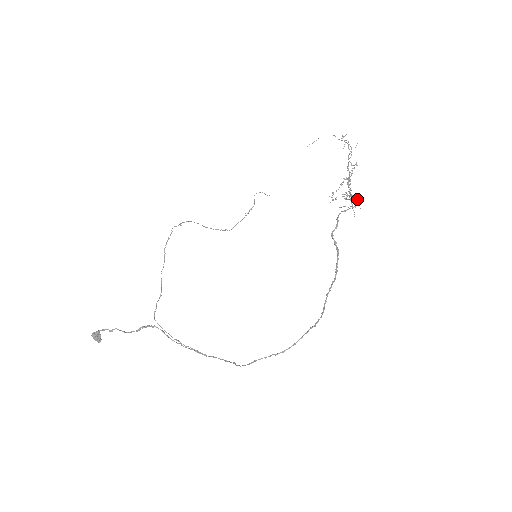
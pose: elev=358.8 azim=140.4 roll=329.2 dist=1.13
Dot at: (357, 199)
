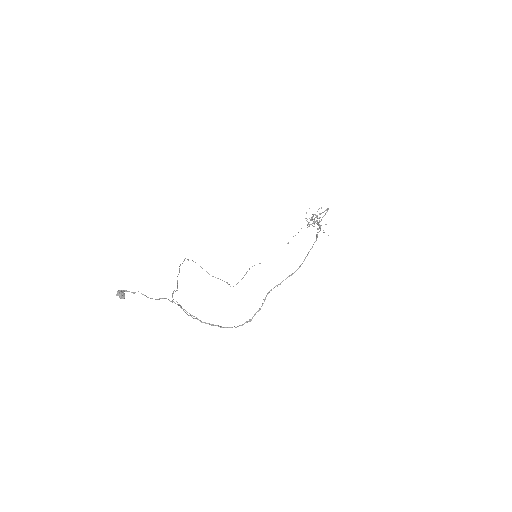
Dot at: (325, 214)
